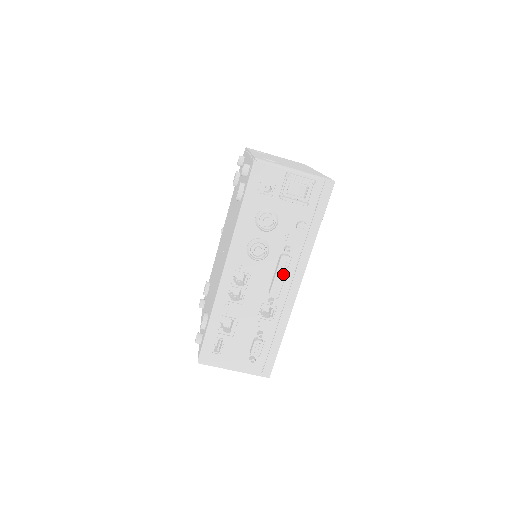
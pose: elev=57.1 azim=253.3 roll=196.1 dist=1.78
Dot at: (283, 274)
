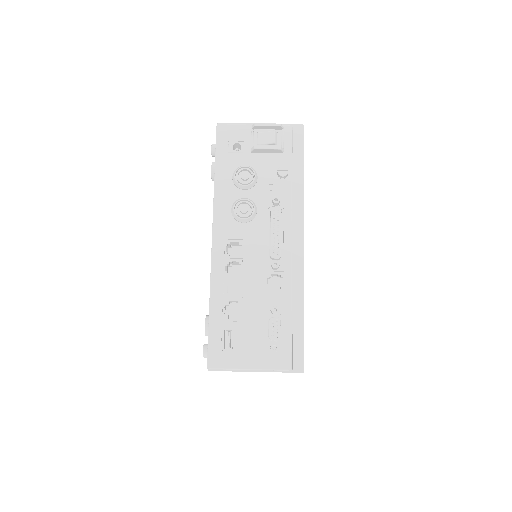
Dot at: (279, 228)
